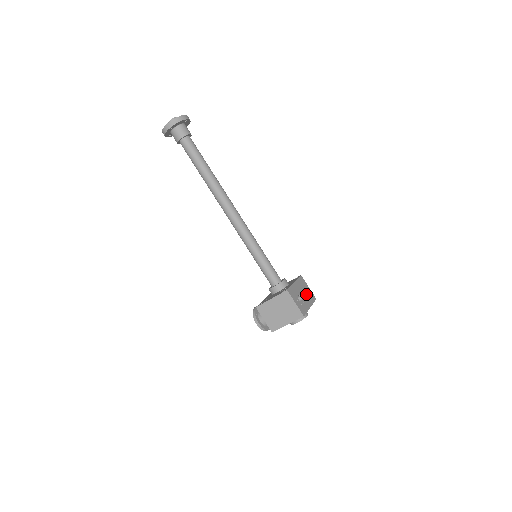
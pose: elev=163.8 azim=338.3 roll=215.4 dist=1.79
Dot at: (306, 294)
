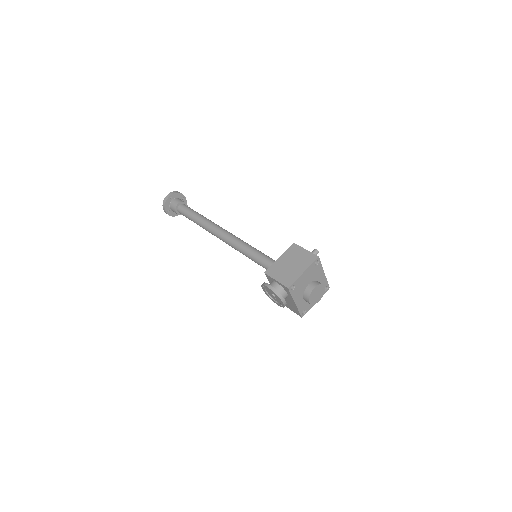
Dot at: (315, 249)
